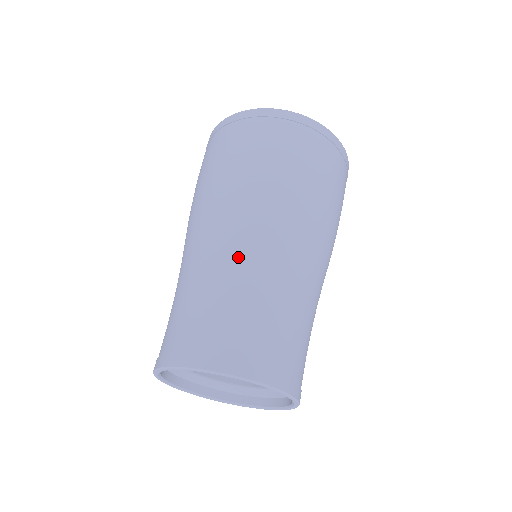
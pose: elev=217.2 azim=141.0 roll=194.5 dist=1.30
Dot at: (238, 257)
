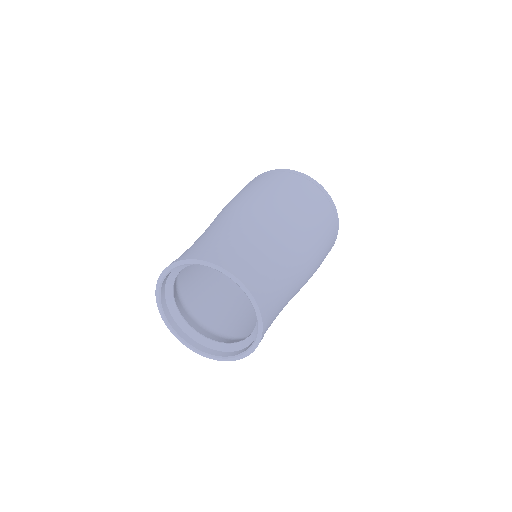
Dot at: (275, 237)
